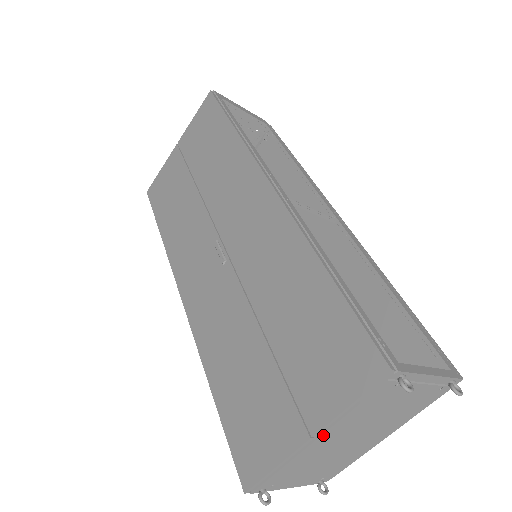
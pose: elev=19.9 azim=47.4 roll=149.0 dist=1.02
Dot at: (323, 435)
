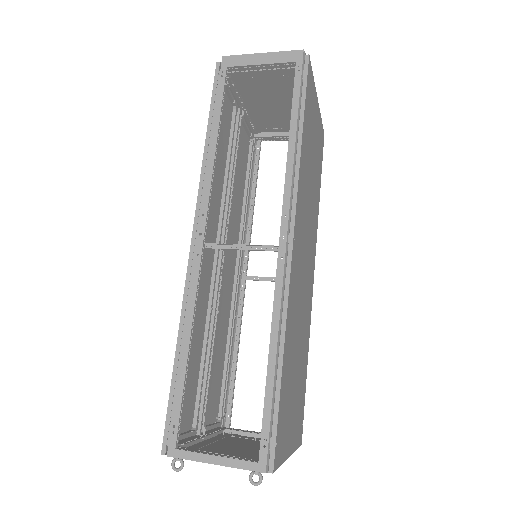
Dot at: occluded
